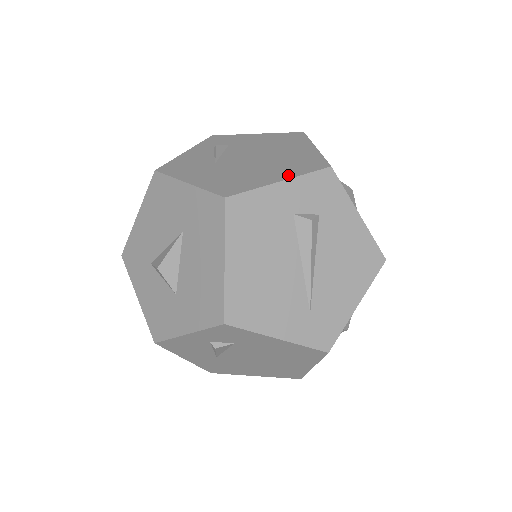
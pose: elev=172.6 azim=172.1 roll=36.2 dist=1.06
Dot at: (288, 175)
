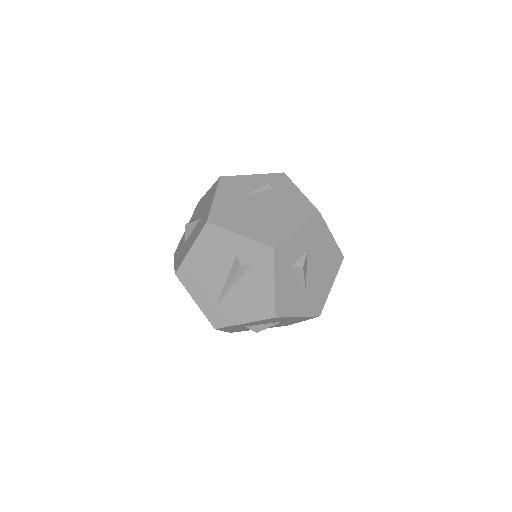
Dot at: (249, 234)
